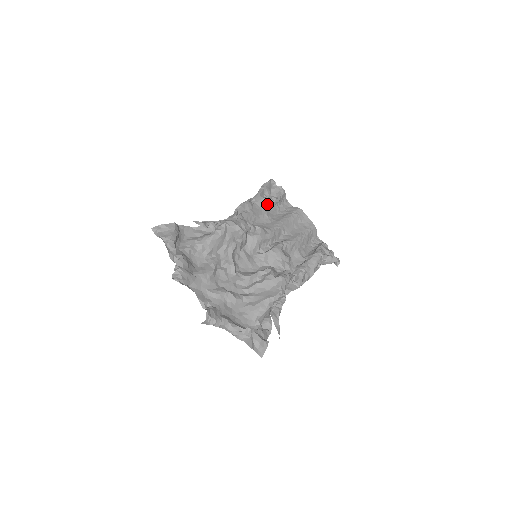
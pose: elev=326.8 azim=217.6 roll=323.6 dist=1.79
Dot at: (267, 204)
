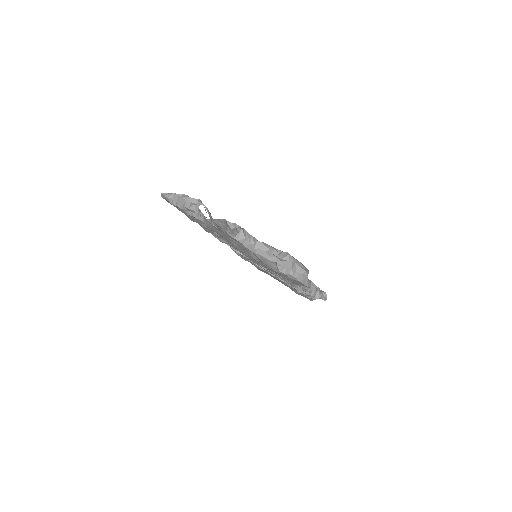
Dot at: occluded
